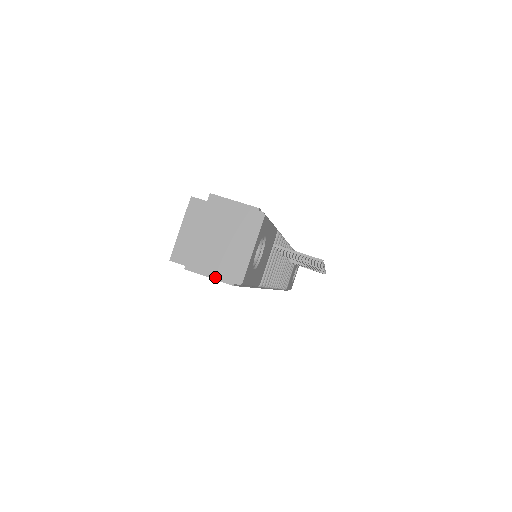
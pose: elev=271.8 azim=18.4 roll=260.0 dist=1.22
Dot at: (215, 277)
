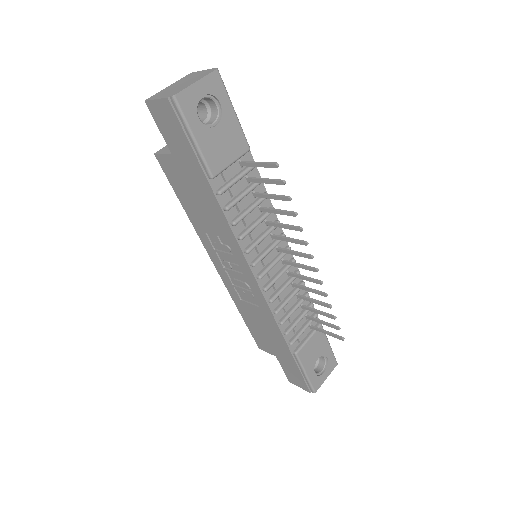
Dot at: (160, 98)
